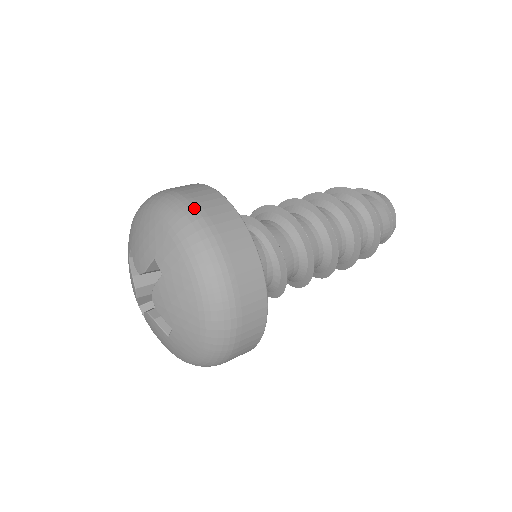
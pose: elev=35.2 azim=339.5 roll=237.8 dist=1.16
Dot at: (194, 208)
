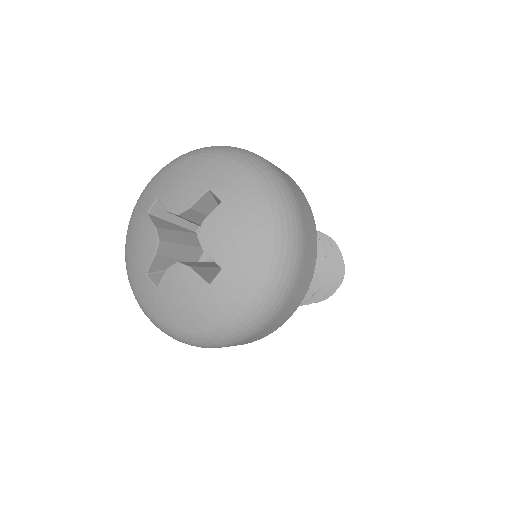
Dot at: (251, 152)
